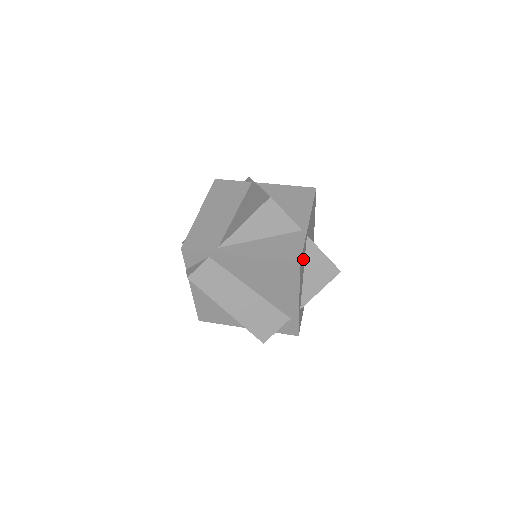
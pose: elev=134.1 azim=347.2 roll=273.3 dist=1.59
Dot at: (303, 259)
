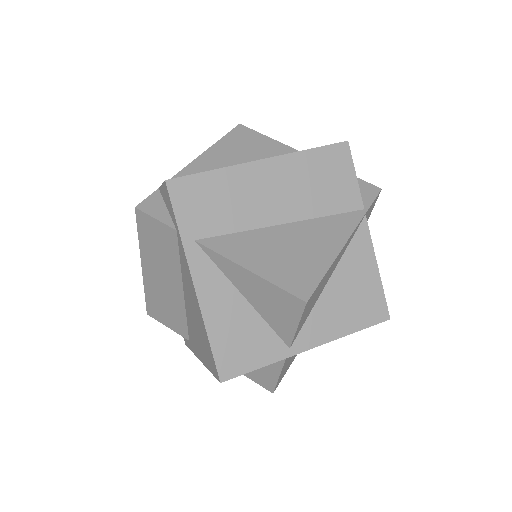
Dot at: occluded
